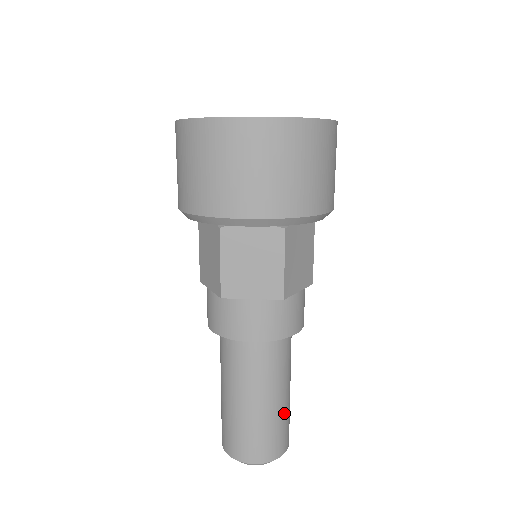
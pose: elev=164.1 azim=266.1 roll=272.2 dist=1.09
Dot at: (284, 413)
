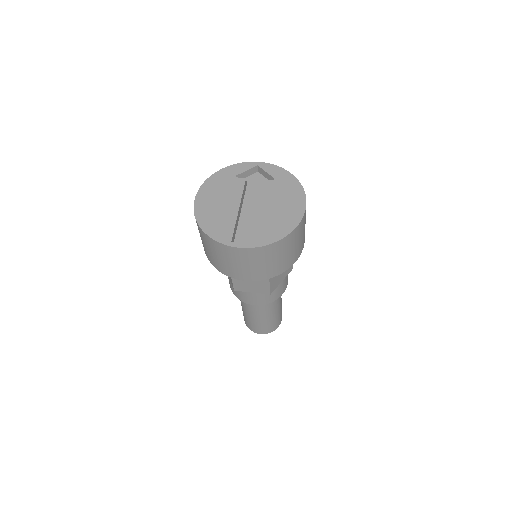
Dot at: (277, 316)
